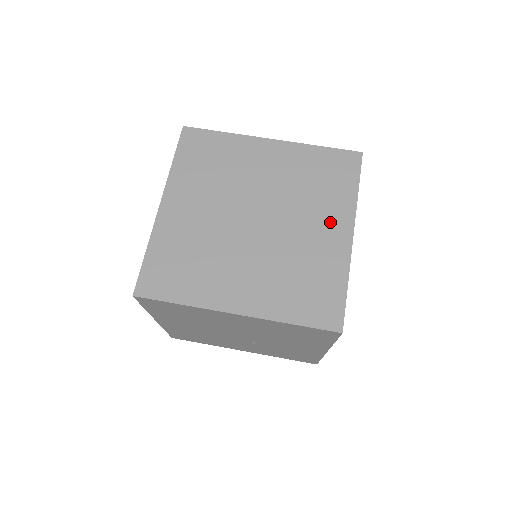
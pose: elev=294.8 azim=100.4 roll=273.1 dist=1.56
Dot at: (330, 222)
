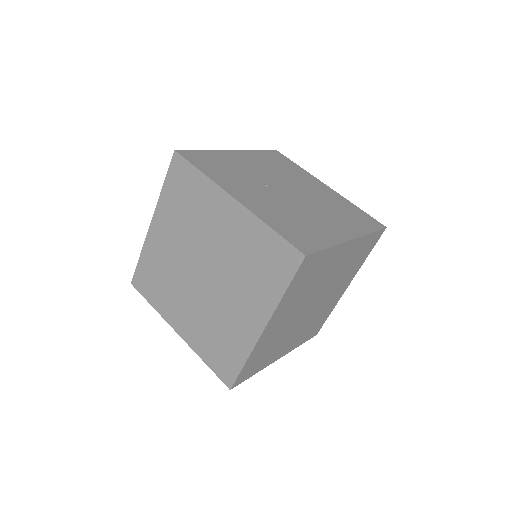
Dot at: (251, 308)
